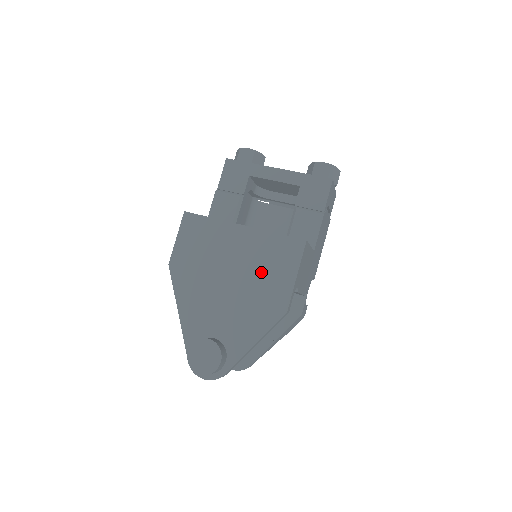
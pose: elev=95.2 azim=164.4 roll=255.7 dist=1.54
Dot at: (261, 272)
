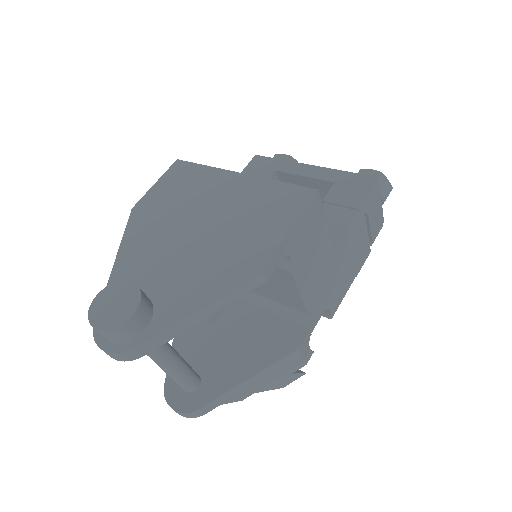
Dot at: (243, 221)
